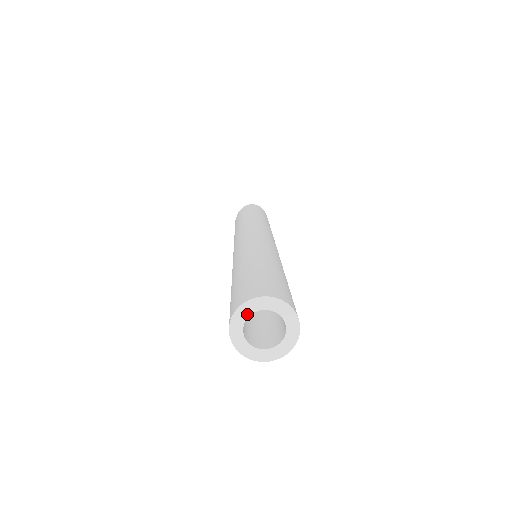
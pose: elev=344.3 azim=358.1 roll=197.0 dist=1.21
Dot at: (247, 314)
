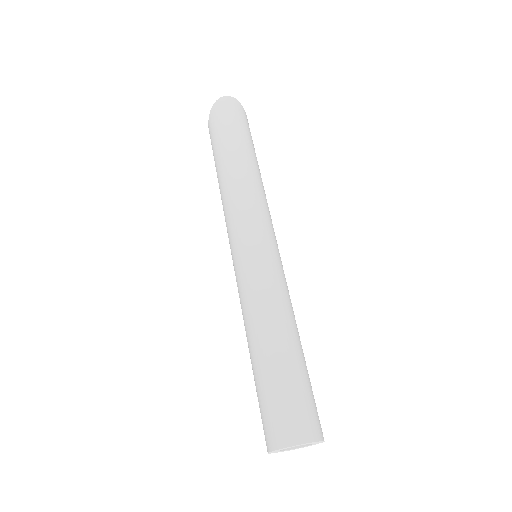
Dot at: occluded
